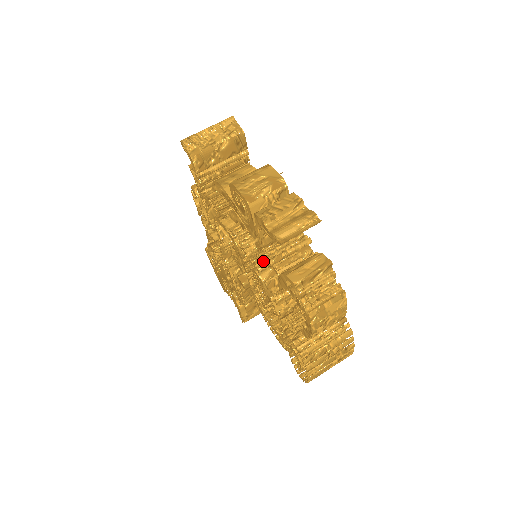
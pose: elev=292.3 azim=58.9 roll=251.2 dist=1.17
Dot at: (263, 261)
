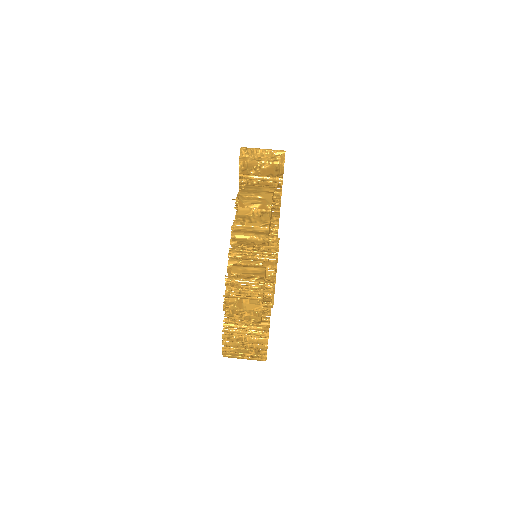
Dot at: (236, 252)
